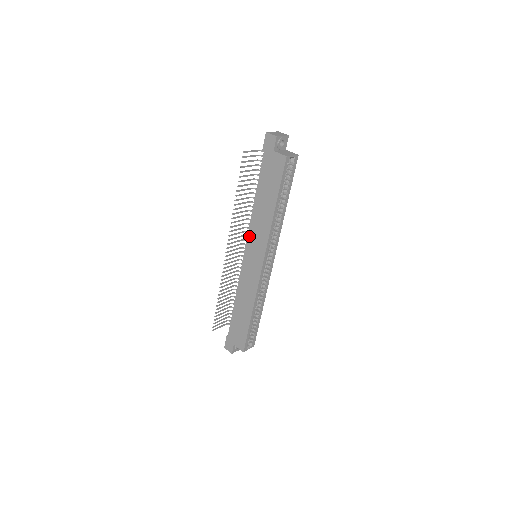
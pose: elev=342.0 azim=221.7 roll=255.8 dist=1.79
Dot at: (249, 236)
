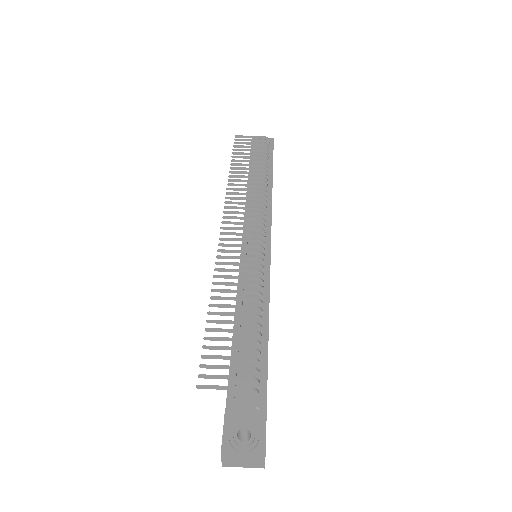
Dot at: (239, 273)
